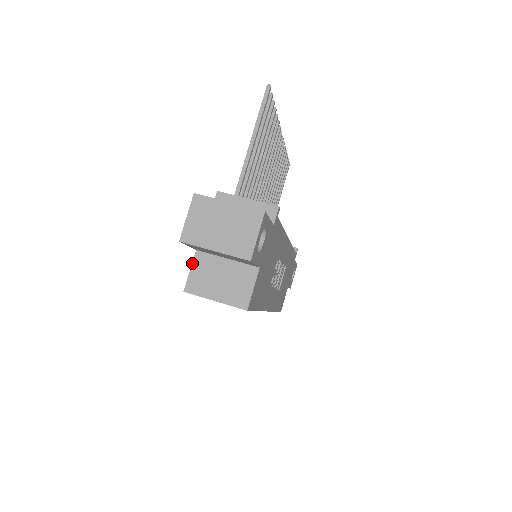
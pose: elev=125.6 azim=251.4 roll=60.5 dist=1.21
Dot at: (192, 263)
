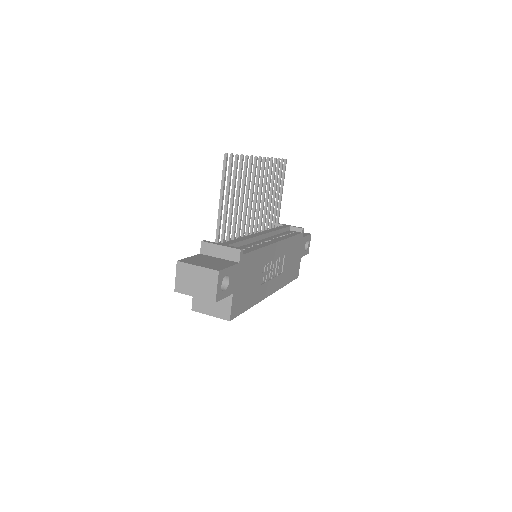
Dot at: occluded
